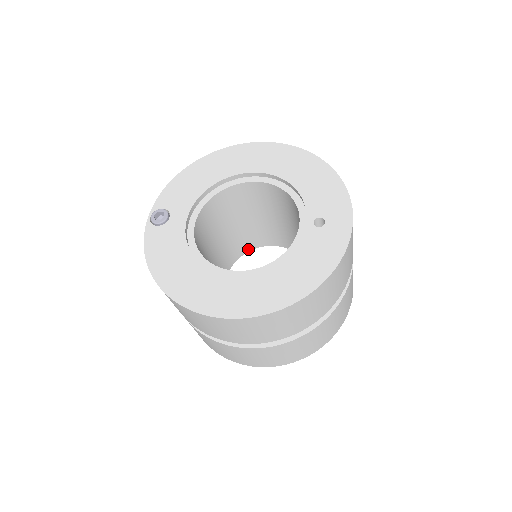
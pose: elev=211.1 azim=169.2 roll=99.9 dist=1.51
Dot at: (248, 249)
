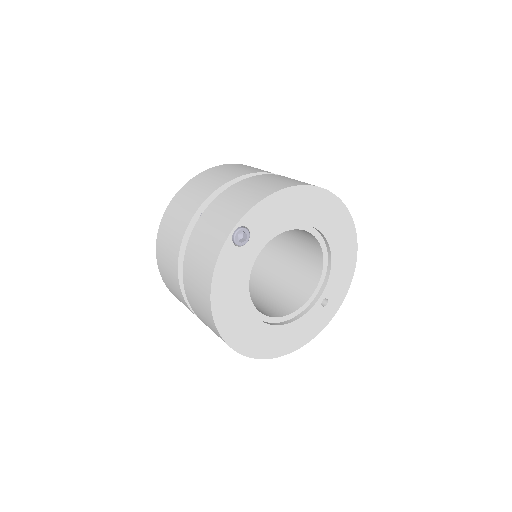
Dot at: occluded
